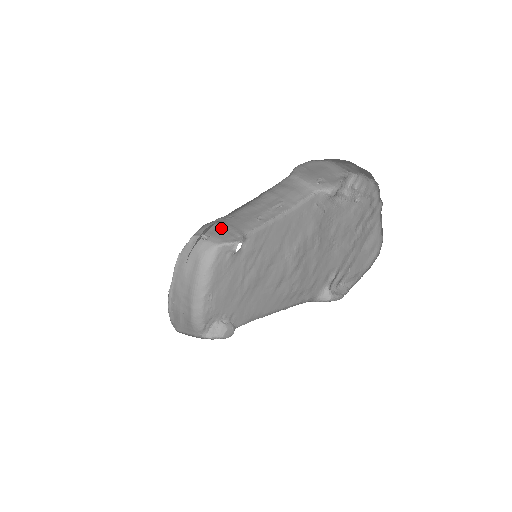
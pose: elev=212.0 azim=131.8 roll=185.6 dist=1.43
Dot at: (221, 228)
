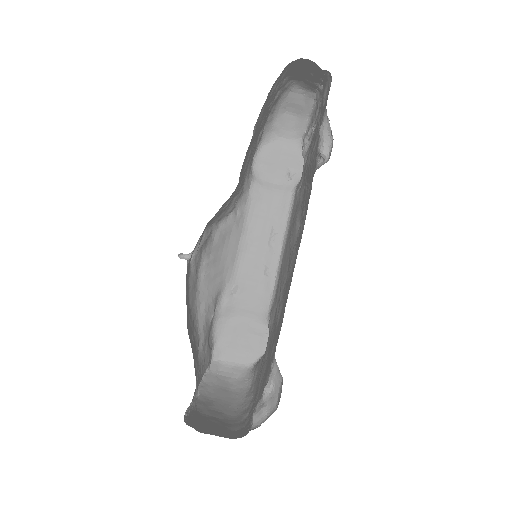
Dot at: (238, 327)
